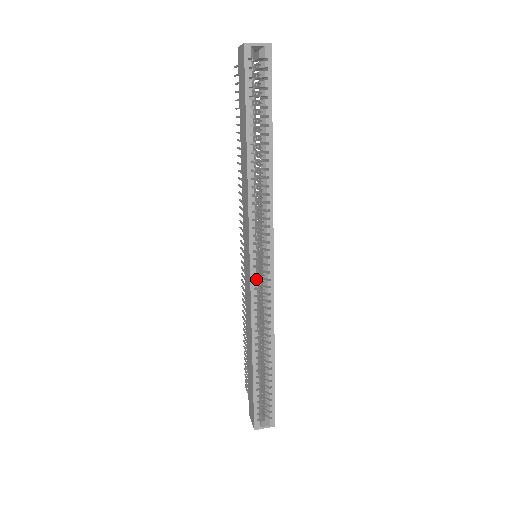
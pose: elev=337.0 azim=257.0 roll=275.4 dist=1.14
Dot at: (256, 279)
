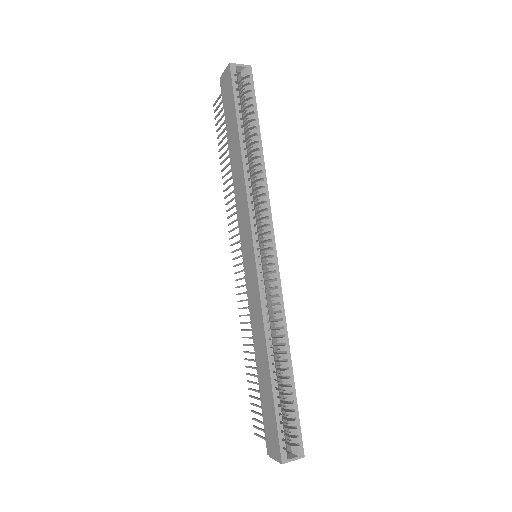
Dot at: (262, 271)
